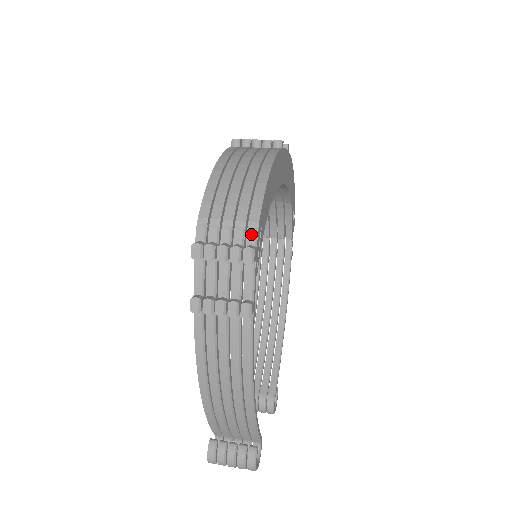
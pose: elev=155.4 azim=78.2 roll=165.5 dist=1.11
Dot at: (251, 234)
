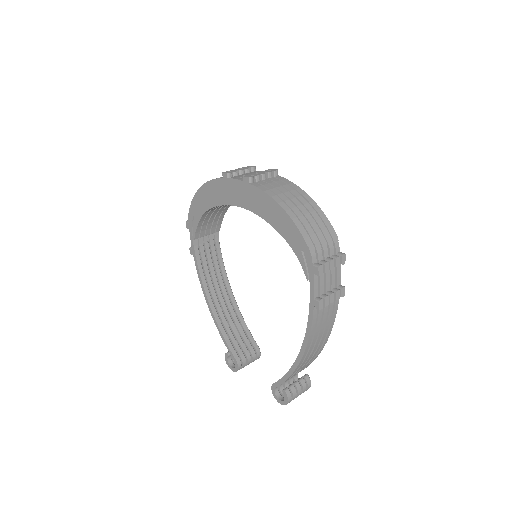
Dot at: (337, 245)
